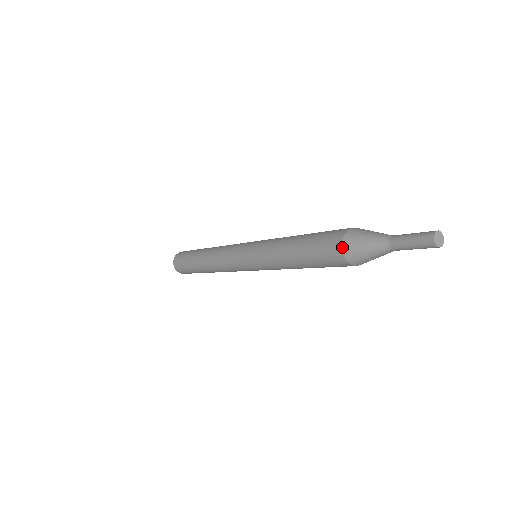
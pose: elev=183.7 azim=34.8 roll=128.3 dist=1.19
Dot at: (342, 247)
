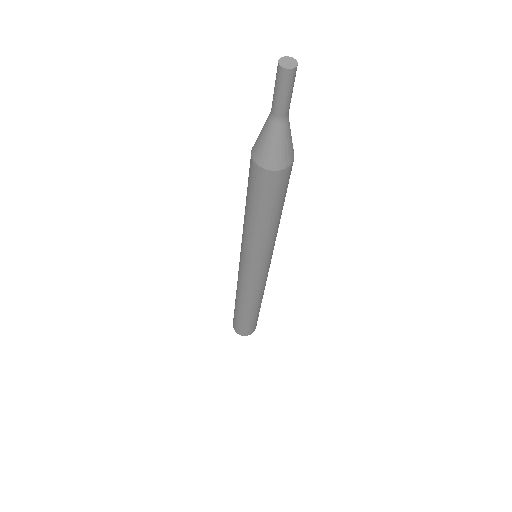
Dot at: (255, 163)
